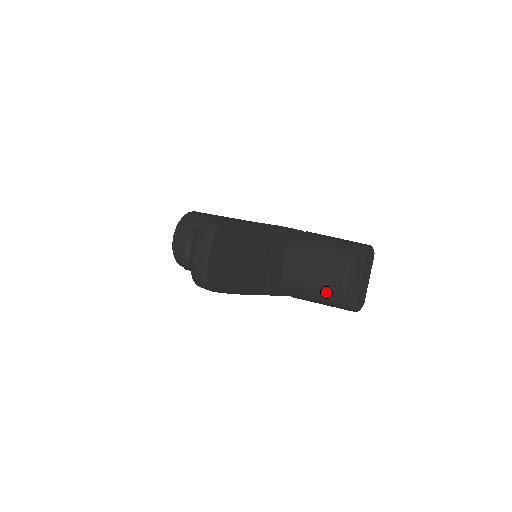
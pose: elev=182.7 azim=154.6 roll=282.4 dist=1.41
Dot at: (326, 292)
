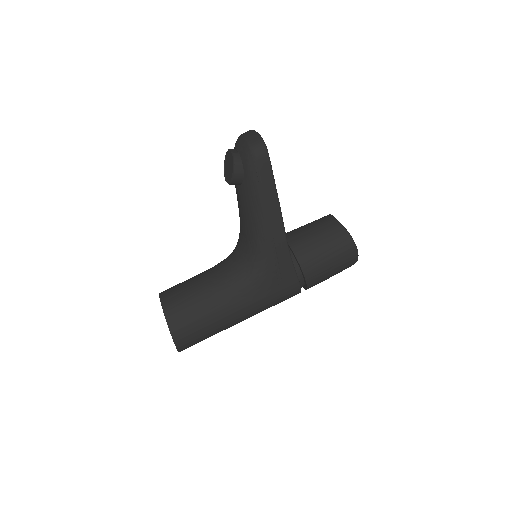
Dot at: (329, 234)
